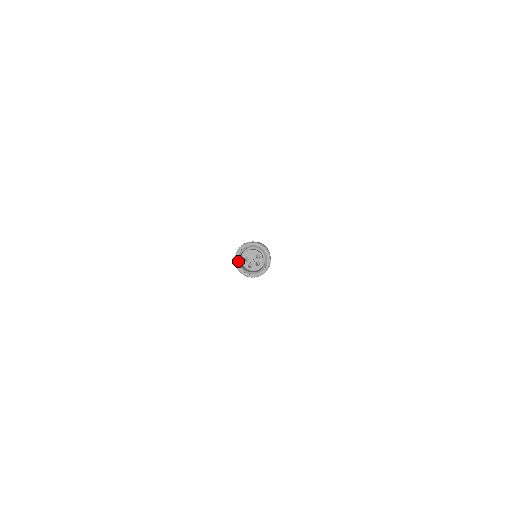
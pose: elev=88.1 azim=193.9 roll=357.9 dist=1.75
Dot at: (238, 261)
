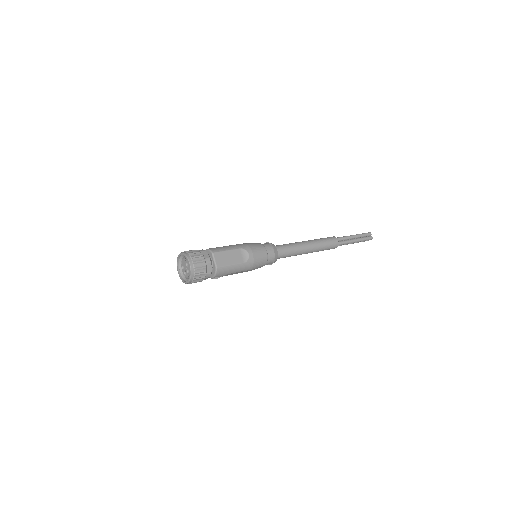
Dot at: (180, 269)
